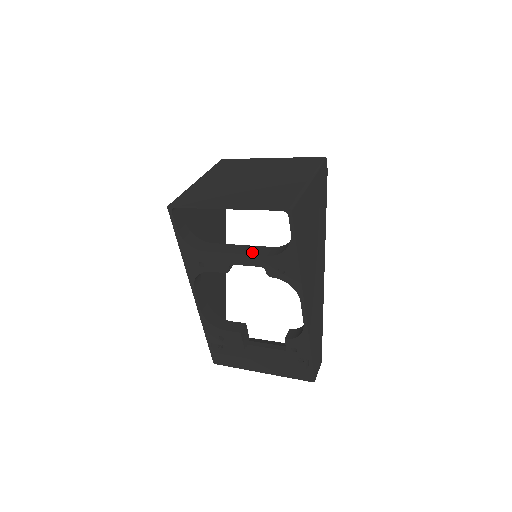
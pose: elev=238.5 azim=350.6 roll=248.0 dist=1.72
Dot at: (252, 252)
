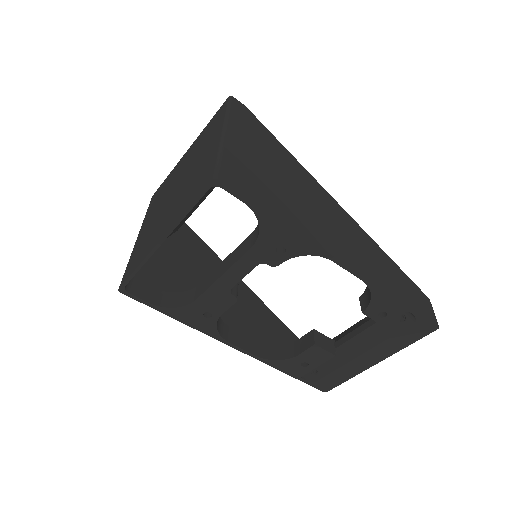
Dot at: (235, 259)
